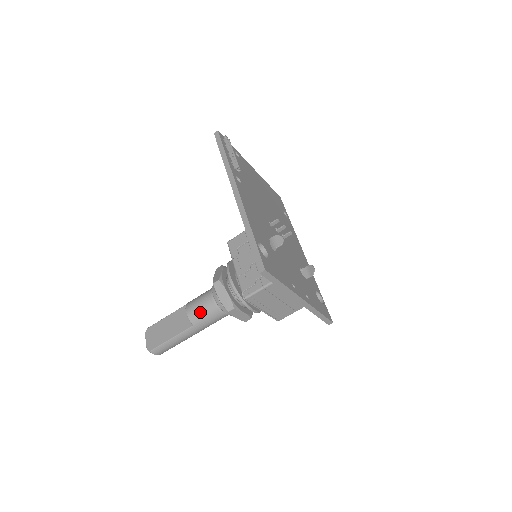
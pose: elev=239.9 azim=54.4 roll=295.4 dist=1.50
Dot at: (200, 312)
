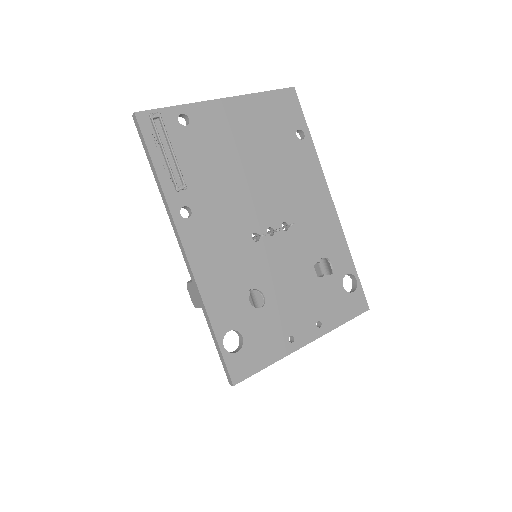
Dot at: occluded
